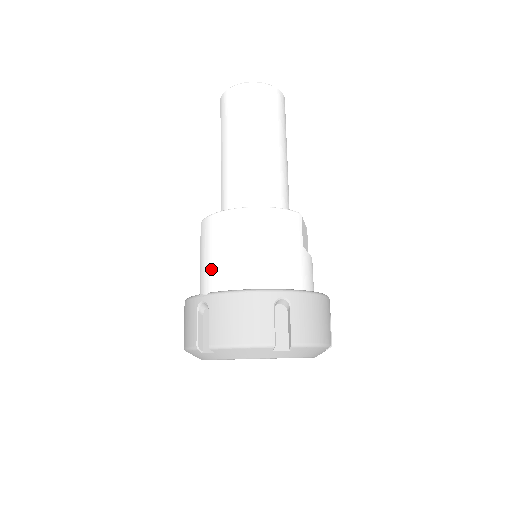
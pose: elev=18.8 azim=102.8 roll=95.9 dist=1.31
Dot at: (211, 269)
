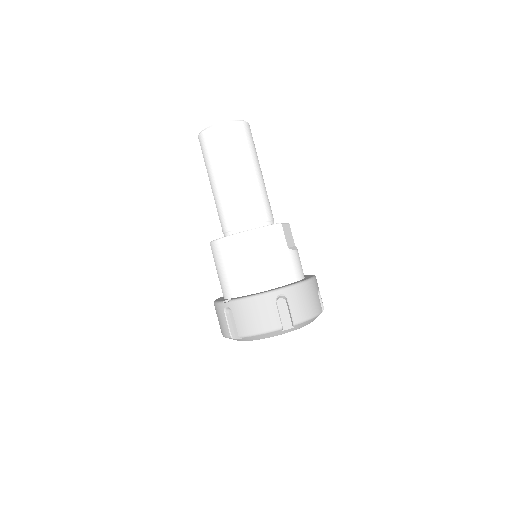
Dot at: (226, 280)
